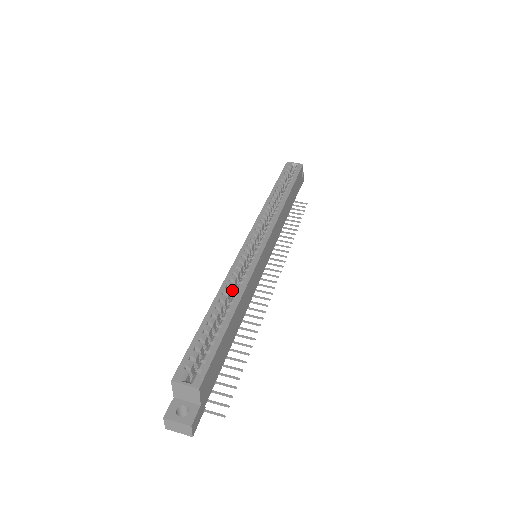
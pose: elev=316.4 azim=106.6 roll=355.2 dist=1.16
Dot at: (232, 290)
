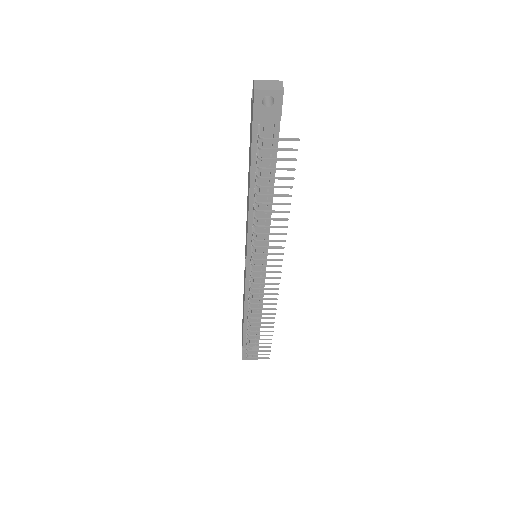
Dot at: occluded
